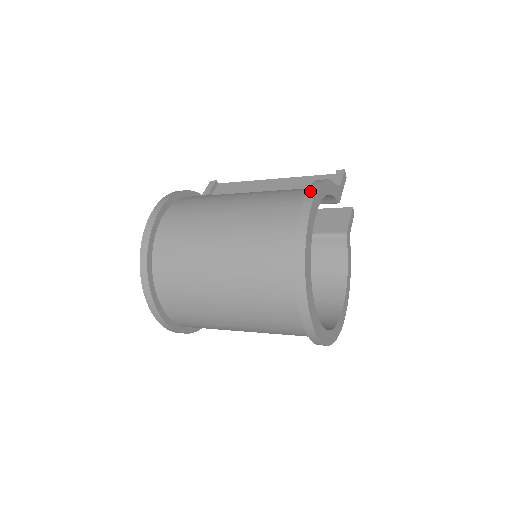
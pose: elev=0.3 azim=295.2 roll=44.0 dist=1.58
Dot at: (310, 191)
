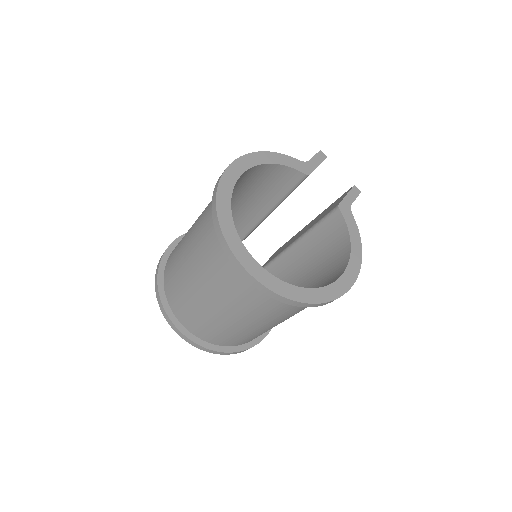
Dot at: occluded
